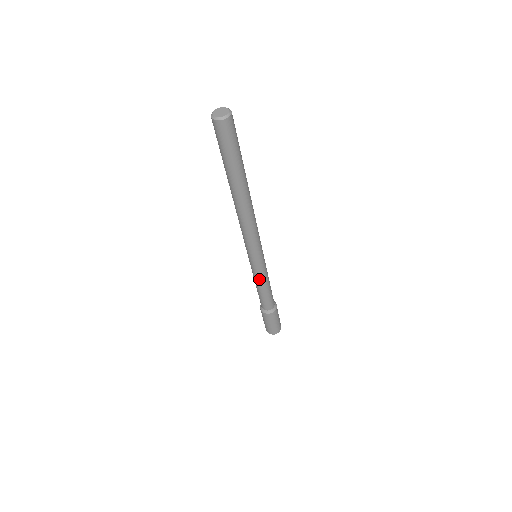
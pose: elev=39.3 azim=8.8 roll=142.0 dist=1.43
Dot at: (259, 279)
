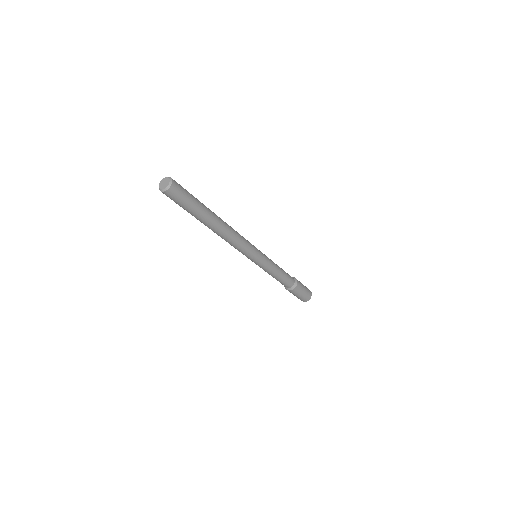
Dot at: (267, 271)
